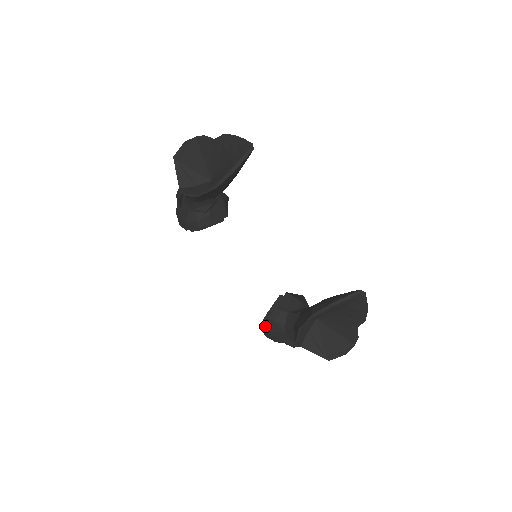
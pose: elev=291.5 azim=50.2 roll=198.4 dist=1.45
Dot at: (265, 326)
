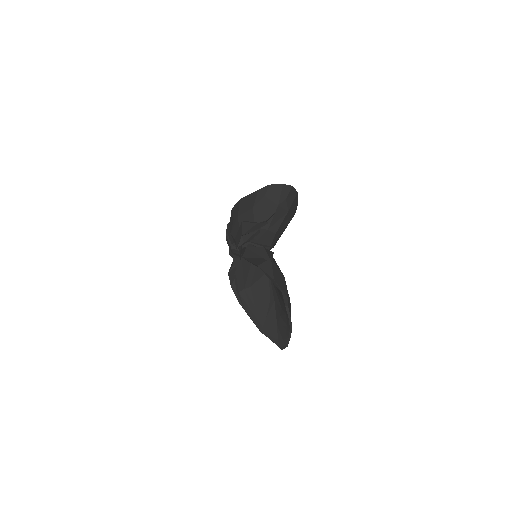
Dot at: (228, 241)
